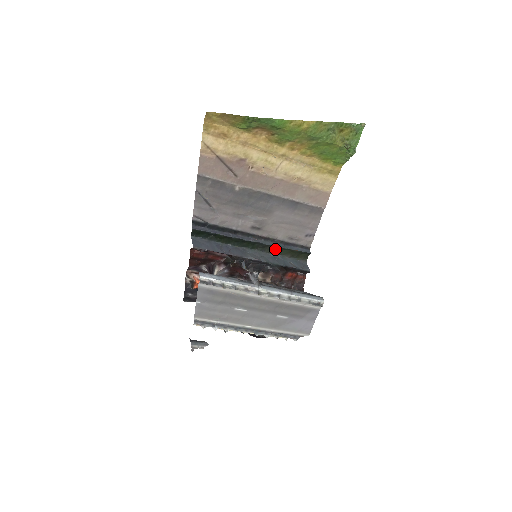
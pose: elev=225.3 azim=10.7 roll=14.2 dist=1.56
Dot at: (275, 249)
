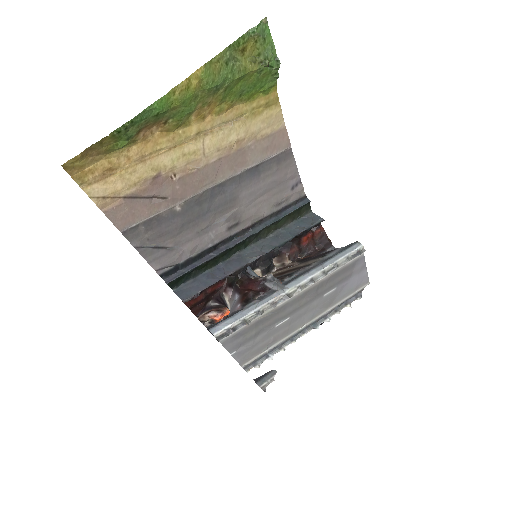
Dot at: (270, 227)
